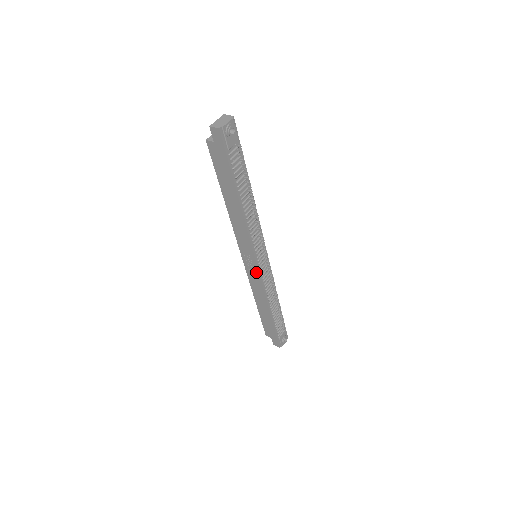
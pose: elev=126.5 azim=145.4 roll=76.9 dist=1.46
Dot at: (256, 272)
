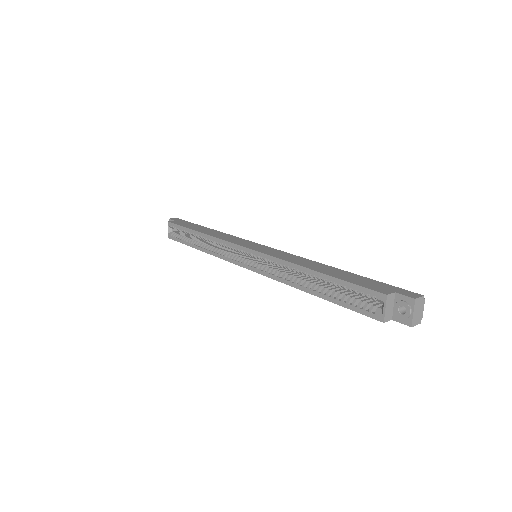
Dot at: occluded
